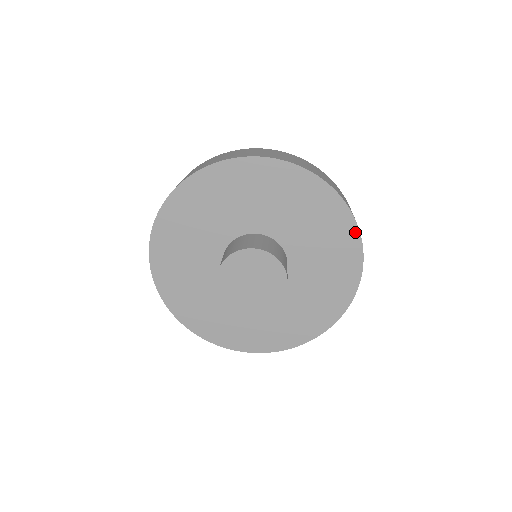
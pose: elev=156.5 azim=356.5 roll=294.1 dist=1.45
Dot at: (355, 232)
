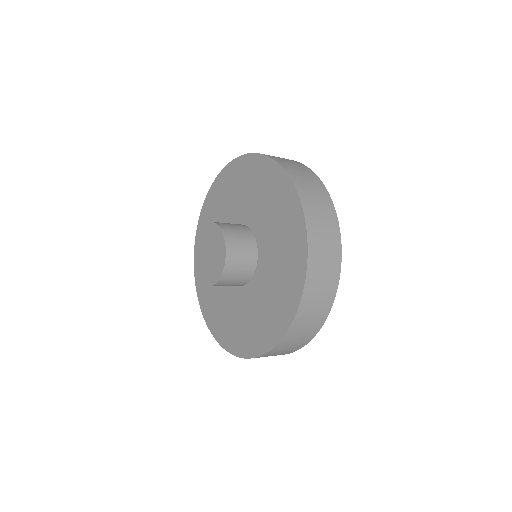
Dot at: (275, 166)
